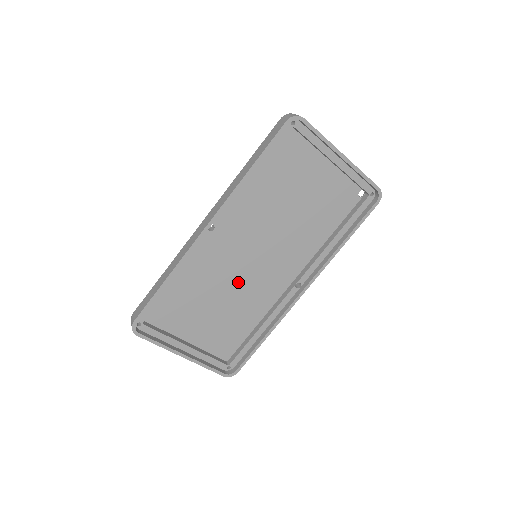
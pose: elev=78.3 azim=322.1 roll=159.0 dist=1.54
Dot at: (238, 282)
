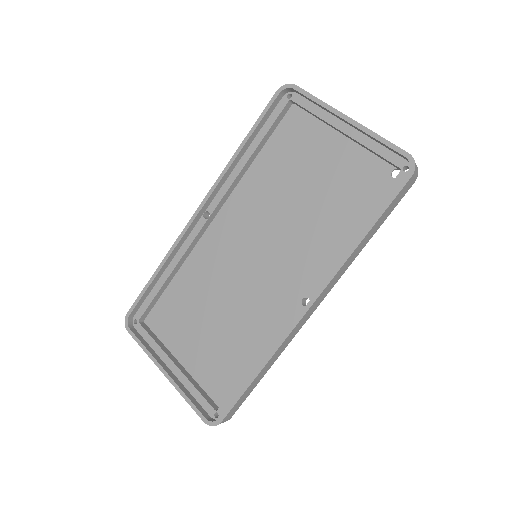
Dot at: (237, 290)
